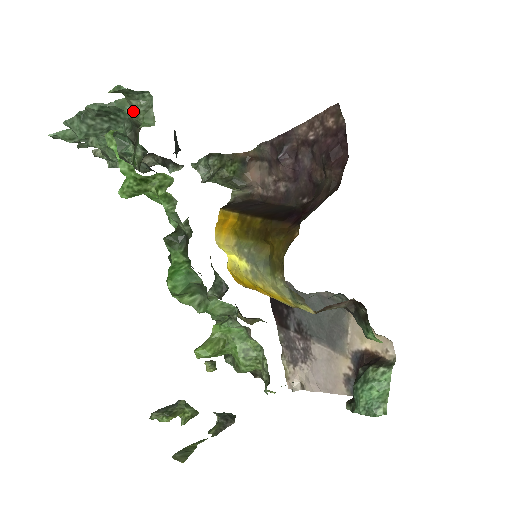
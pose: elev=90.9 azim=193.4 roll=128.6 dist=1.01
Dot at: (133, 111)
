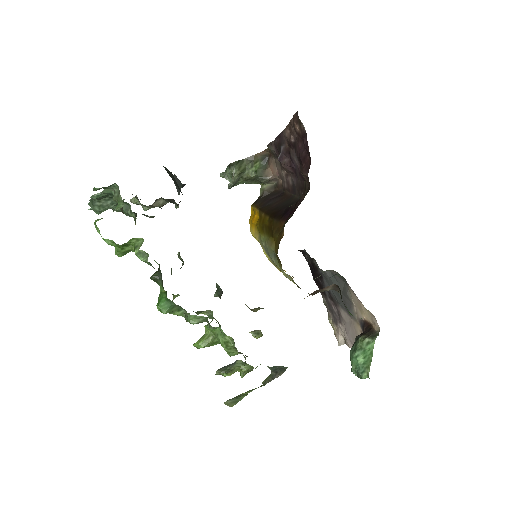
Dot at: (113, 196)
